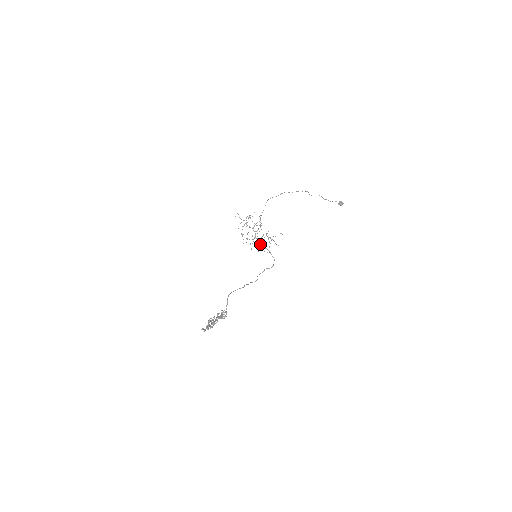
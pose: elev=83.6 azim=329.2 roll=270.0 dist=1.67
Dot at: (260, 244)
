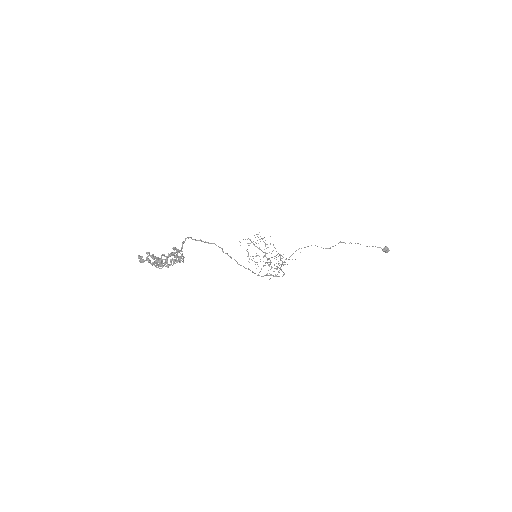
Dot at: occluded
